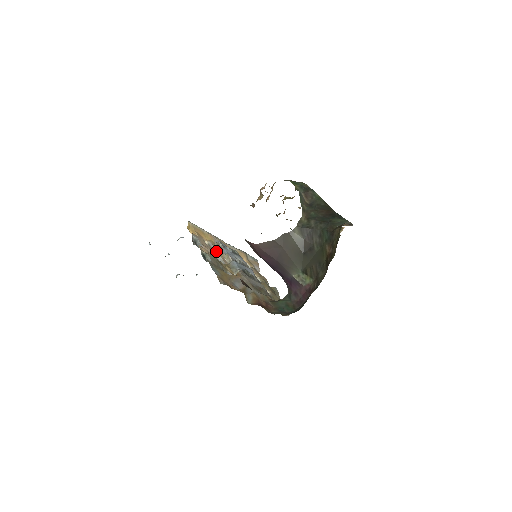
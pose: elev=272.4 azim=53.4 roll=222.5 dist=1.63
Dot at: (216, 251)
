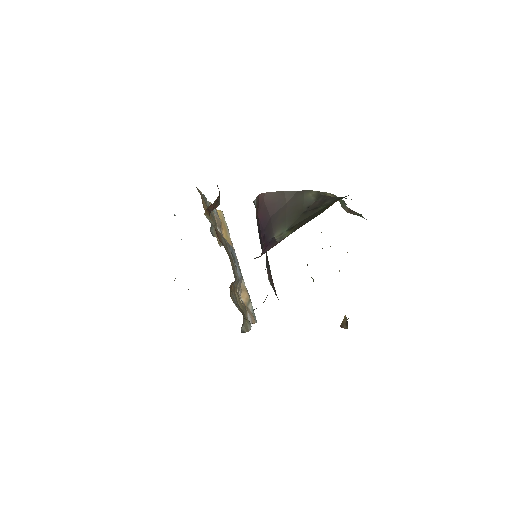
Dot at: occluded
